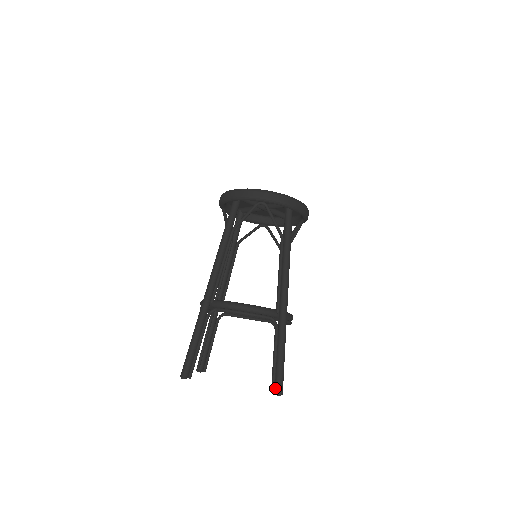
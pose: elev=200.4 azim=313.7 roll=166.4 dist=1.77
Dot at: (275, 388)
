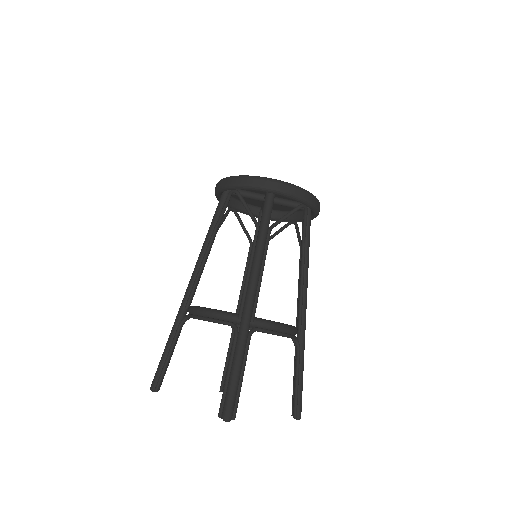
Dot at: (222, 411)
